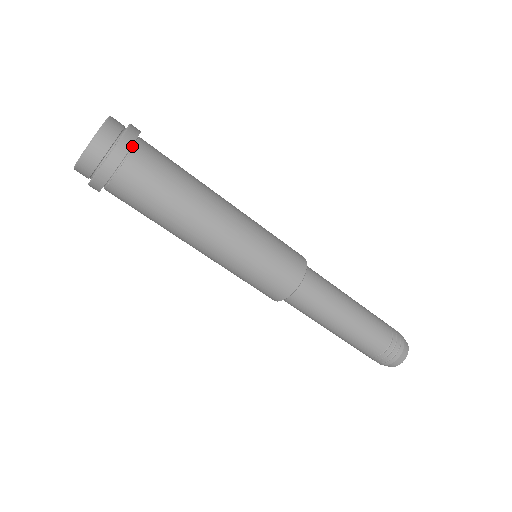
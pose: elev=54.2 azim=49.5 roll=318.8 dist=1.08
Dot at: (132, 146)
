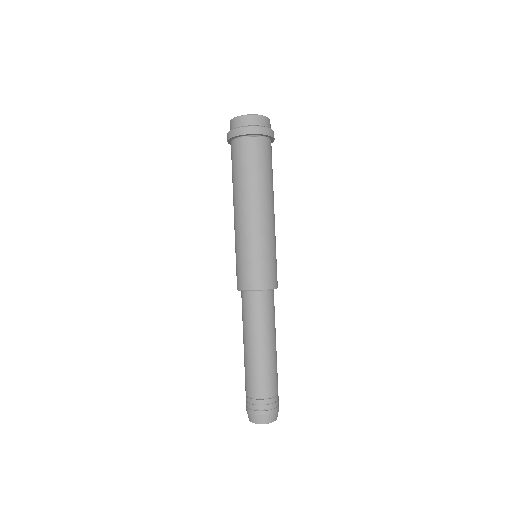
Dot at: (259, 136)
